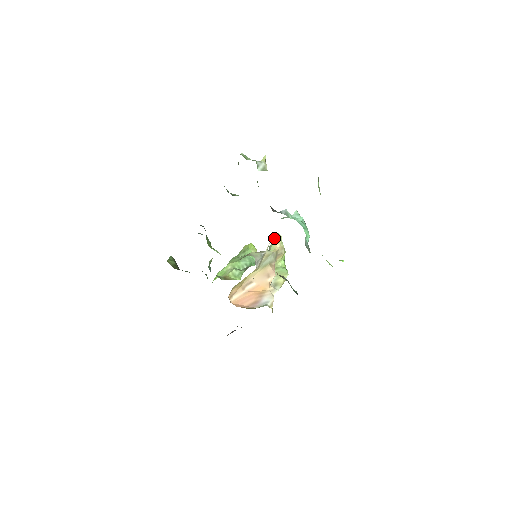
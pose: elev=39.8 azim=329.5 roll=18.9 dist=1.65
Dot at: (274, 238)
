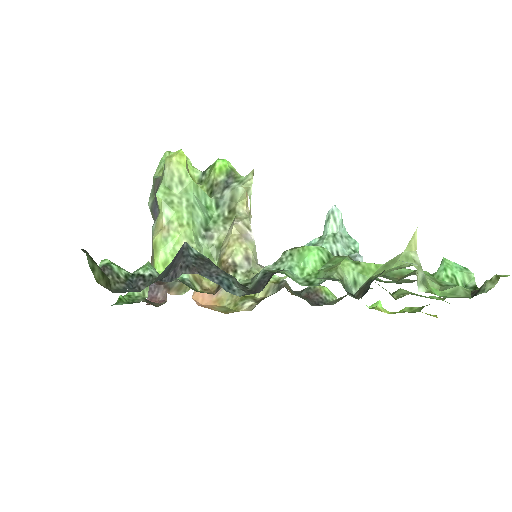
Dot at: (250, 183)
